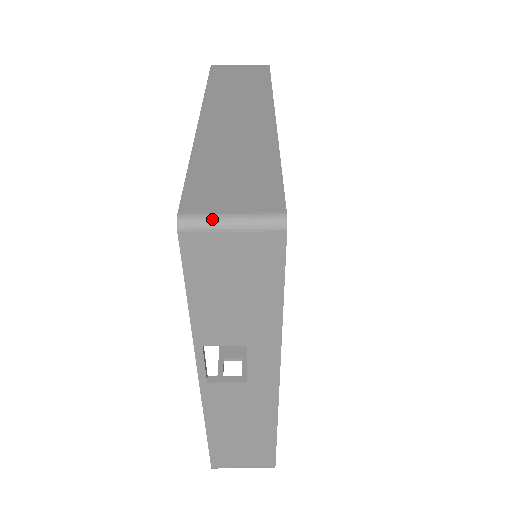
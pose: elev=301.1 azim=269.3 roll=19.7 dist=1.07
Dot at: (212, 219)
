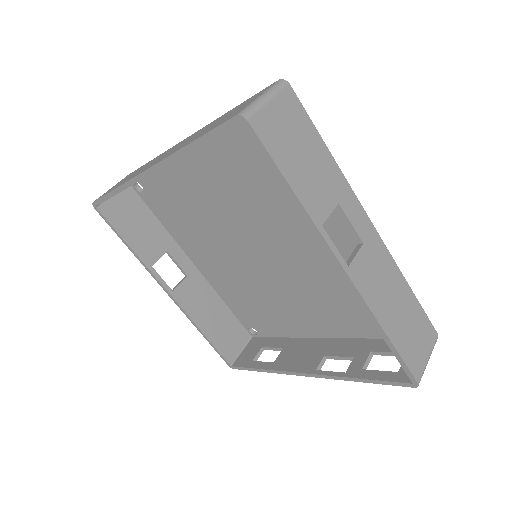
Dot at: (254, 103)
